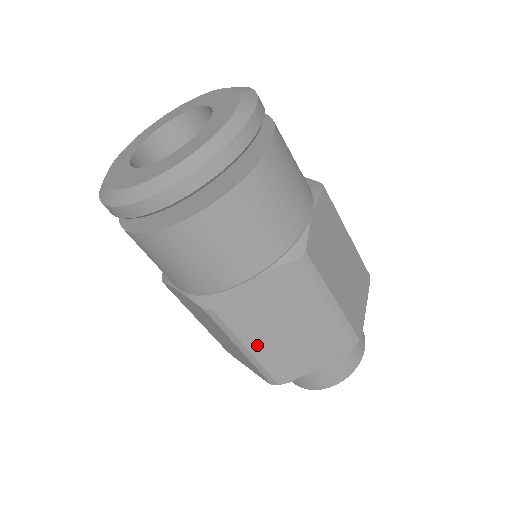
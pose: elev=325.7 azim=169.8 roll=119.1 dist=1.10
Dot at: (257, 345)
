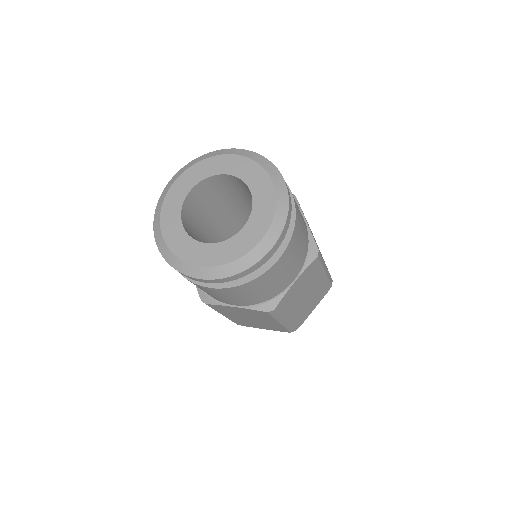
Dot at: (291, 315)
